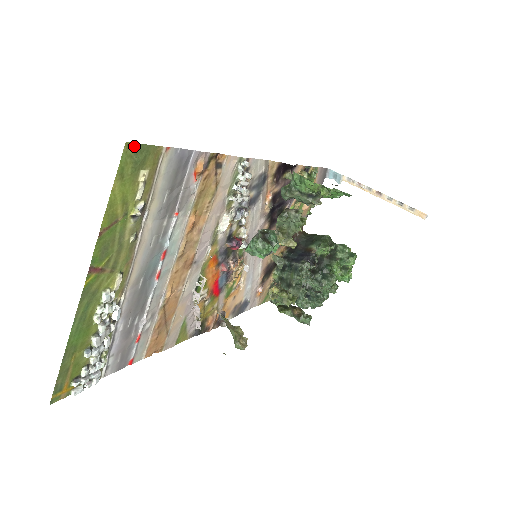
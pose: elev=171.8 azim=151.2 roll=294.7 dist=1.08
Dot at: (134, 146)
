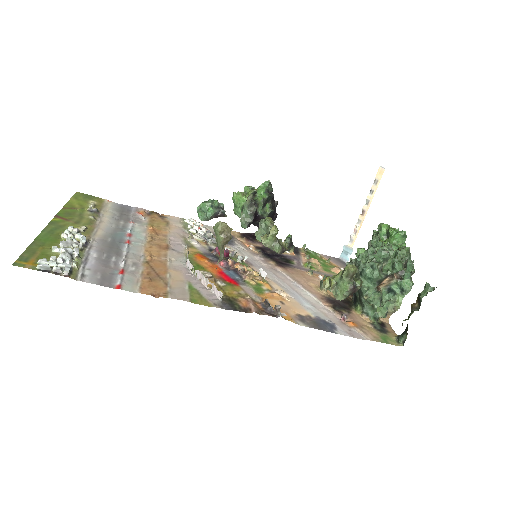
Dot at: (83, 194)
